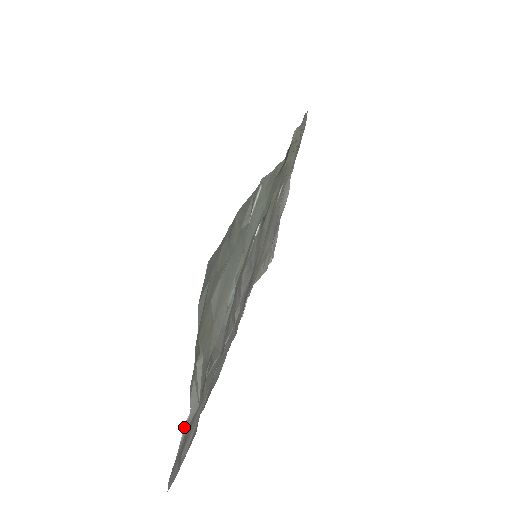
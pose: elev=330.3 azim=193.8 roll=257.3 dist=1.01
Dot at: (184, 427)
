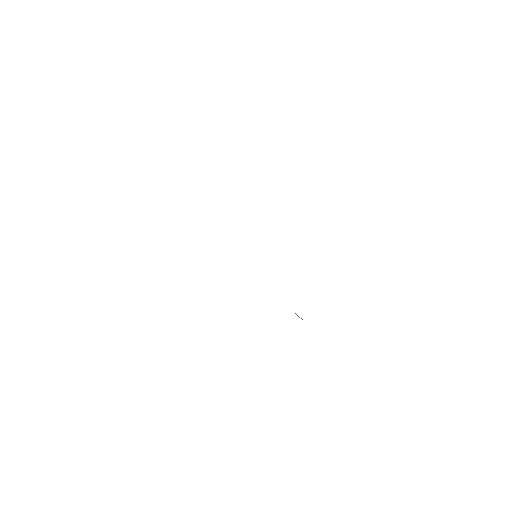
Dot at: occluded
